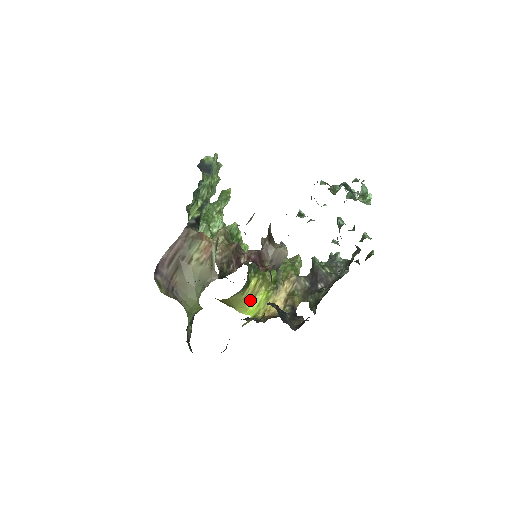
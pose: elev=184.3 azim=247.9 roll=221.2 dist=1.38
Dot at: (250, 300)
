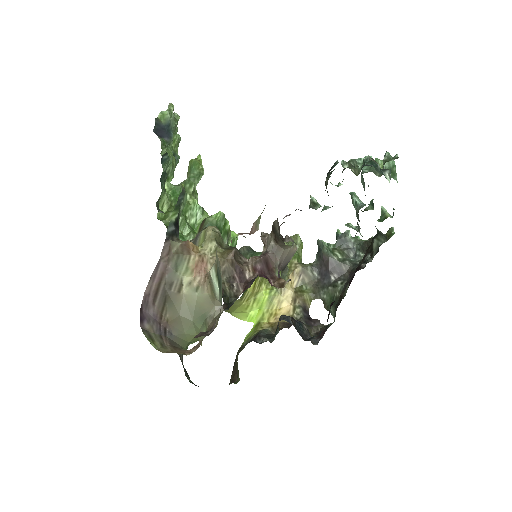
Dot at: (250, 304)
